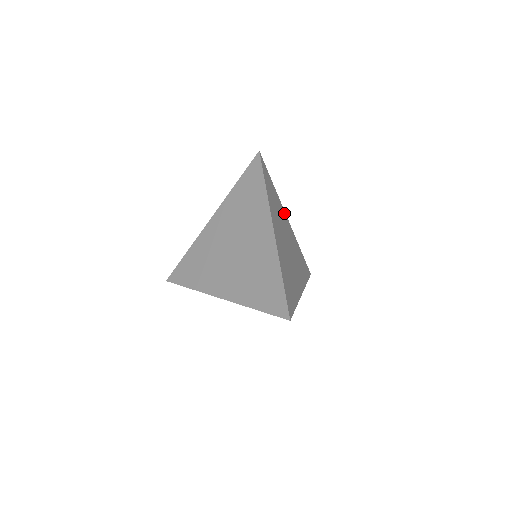
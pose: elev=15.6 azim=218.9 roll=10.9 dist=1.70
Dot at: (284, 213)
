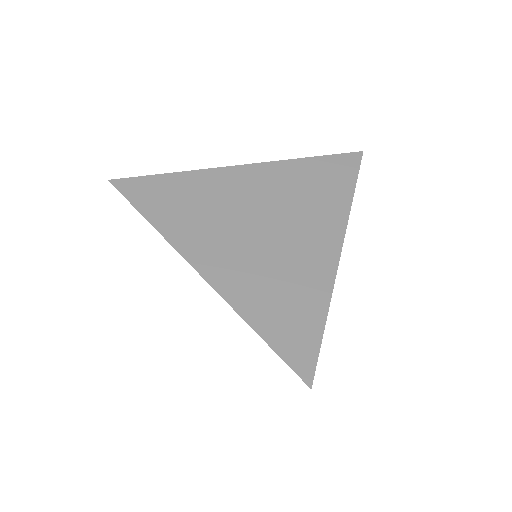
Dot at: occluded
